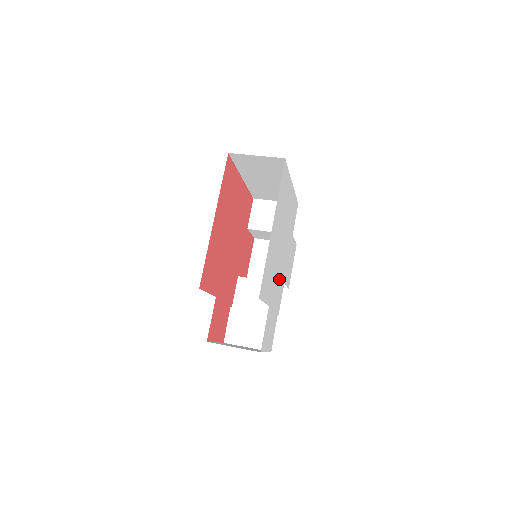
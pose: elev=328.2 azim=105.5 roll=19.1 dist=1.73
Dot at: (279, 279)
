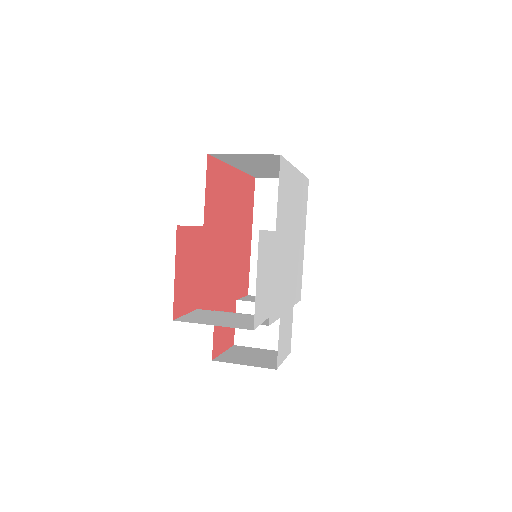
Dot at: (282, 272)
